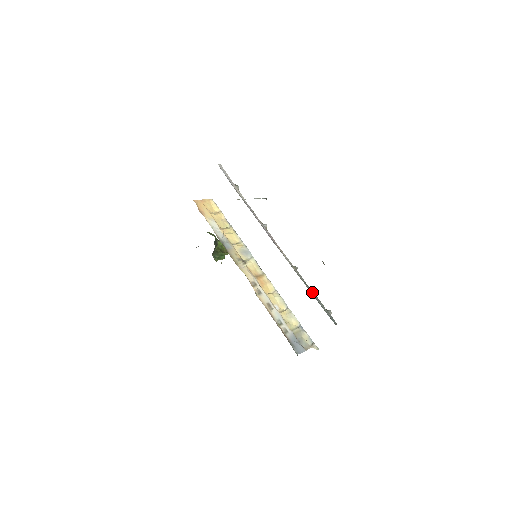
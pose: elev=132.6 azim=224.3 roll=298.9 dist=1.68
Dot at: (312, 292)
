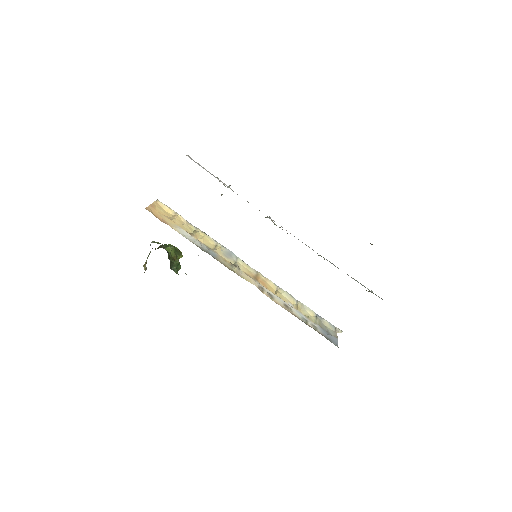
Dot at: (353, 278)
